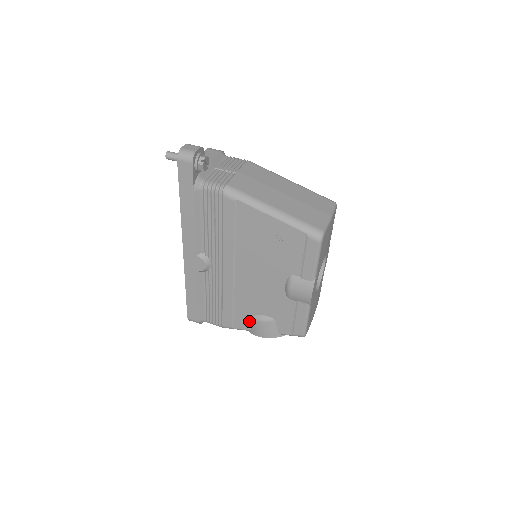
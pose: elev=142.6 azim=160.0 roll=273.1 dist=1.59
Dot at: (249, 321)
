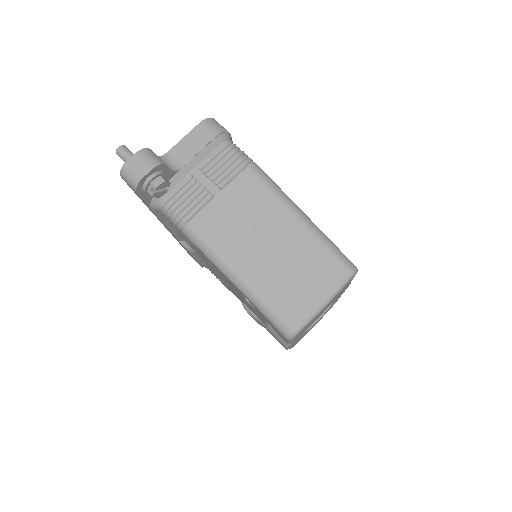
Dot at: occluded
